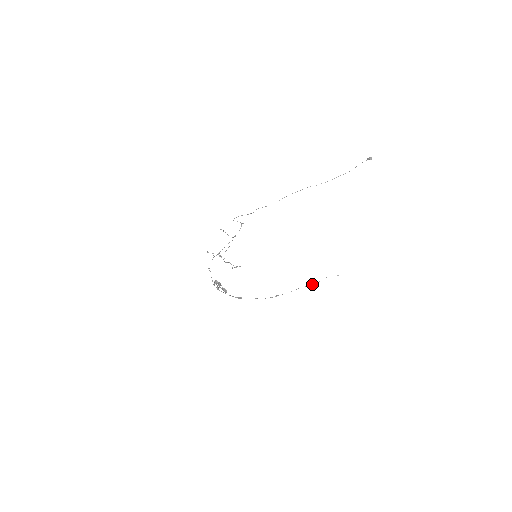
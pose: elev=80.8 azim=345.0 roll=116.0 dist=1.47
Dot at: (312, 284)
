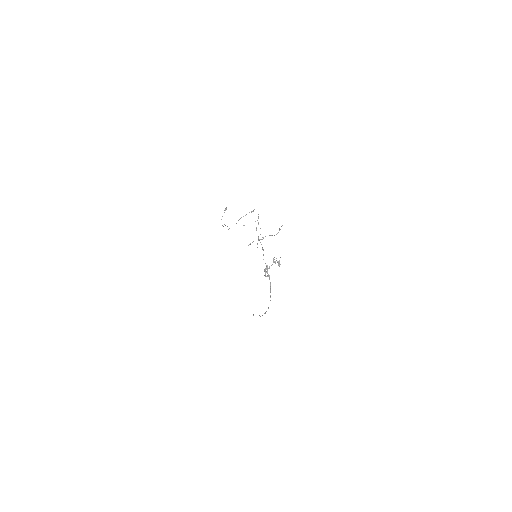
Dot at: occluded
